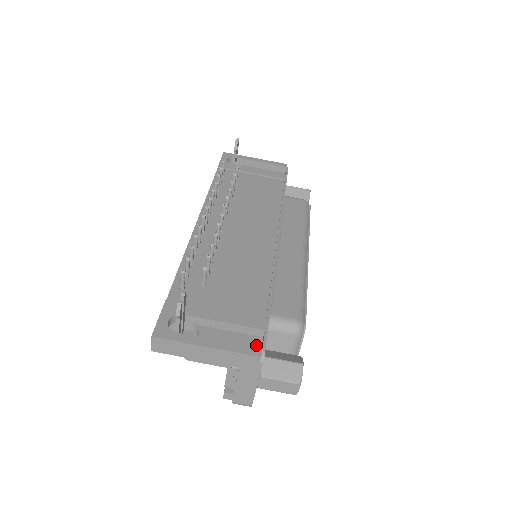
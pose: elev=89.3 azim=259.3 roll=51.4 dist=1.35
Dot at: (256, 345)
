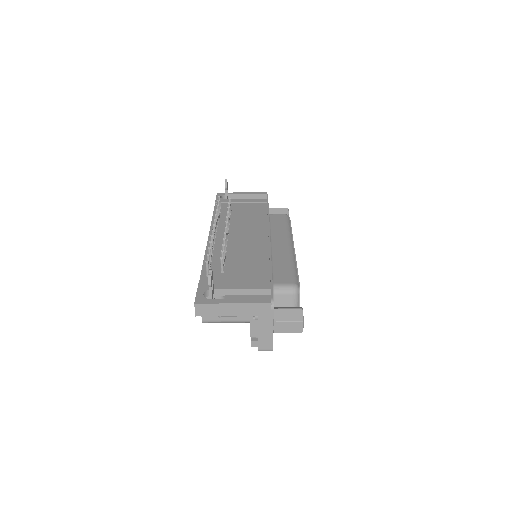
Dot at: occluded
